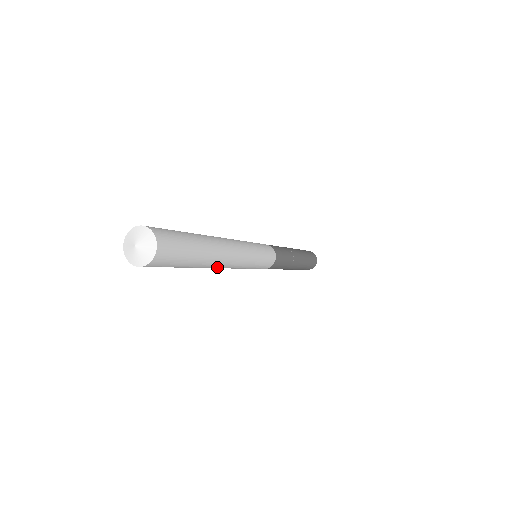
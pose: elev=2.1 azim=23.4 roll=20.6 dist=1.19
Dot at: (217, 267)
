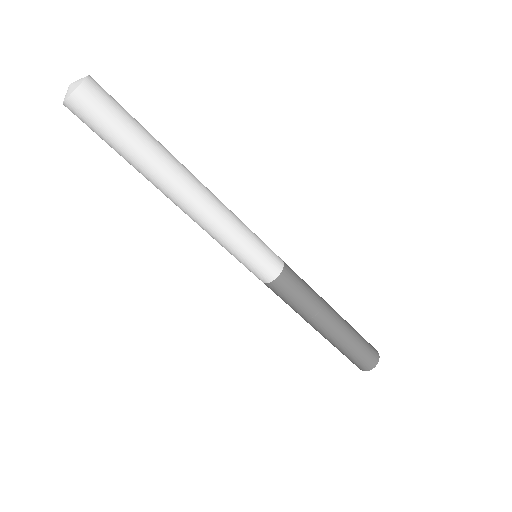
Dot at: (191, 180)
